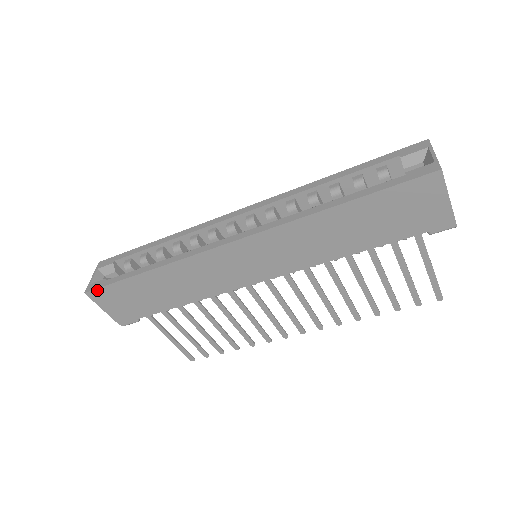
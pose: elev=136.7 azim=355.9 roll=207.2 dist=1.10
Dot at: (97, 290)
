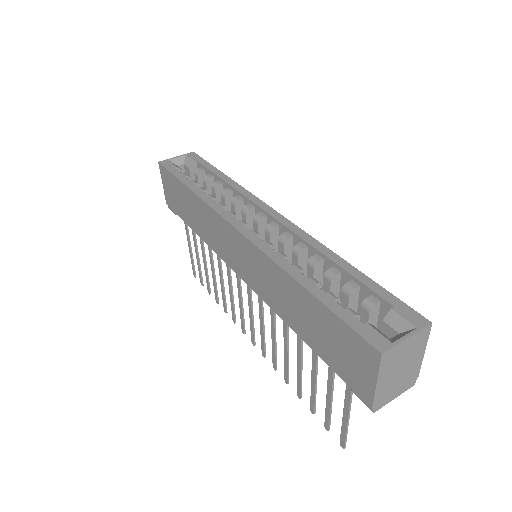
Dot at: (164, 168)
